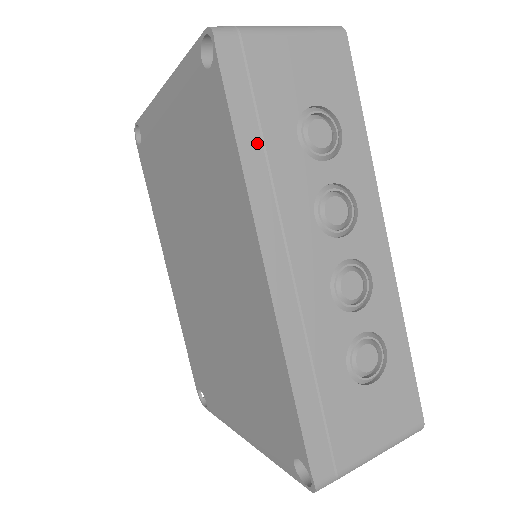
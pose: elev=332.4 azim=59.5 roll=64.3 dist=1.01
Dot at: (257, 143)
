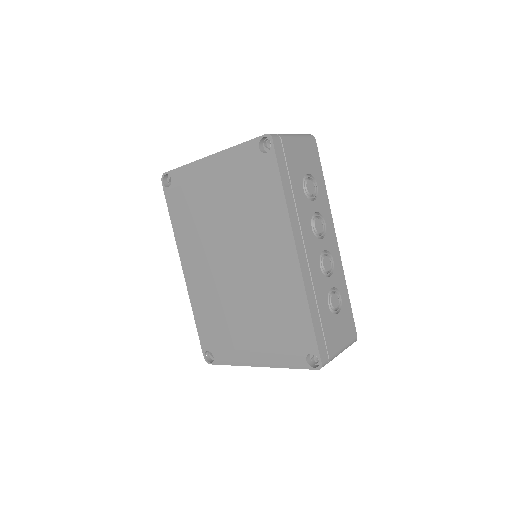
Dot at: (290, 191)
